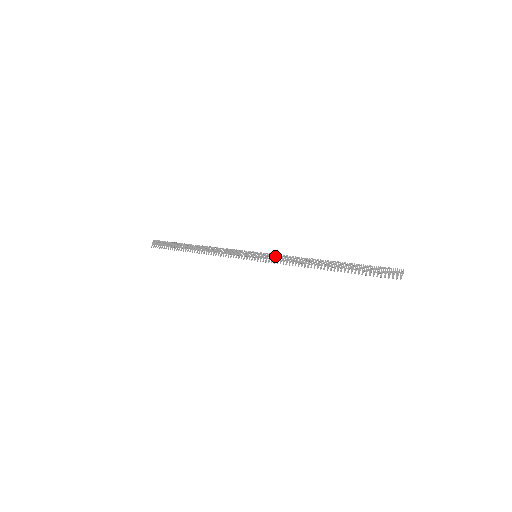
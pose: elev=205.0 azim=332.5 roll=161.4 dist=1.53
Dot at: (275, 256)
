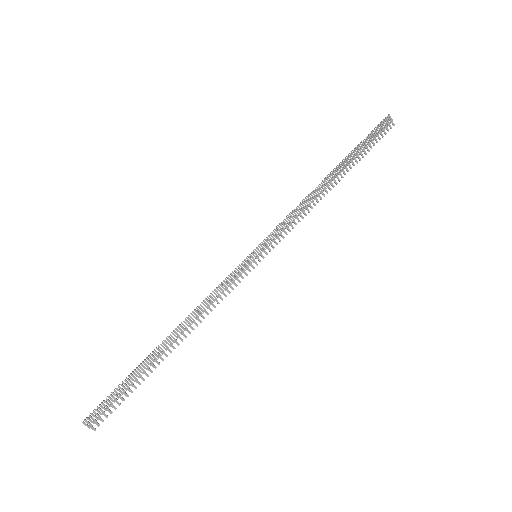
Dot at: (277, 231)
